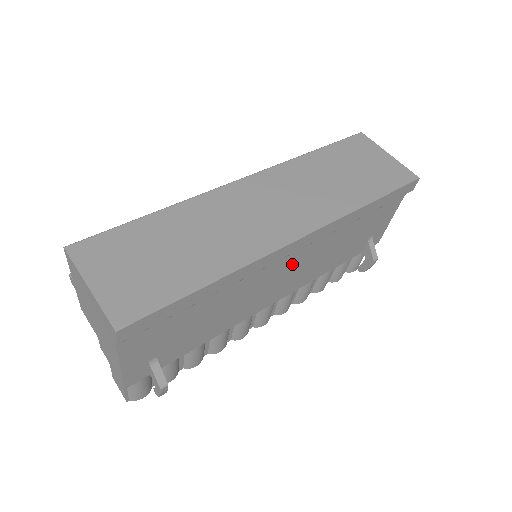
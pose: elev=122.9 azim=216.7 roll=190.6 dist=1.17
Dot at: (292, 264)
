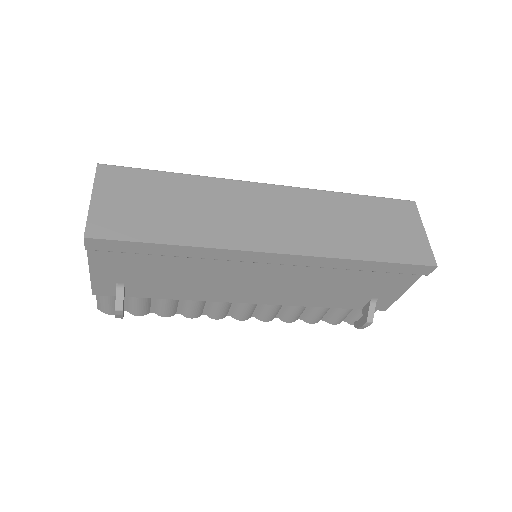
Dot at: (273, 276)
